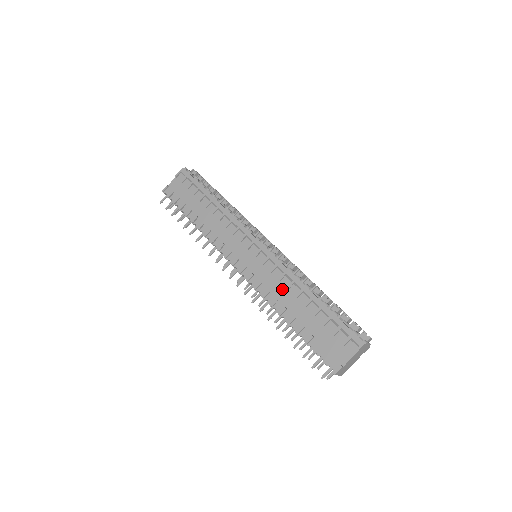
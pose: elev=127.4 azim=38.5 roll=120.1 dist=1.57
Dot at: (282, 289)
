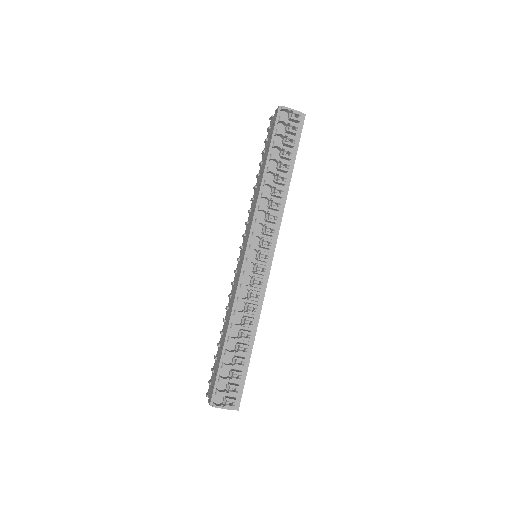
Dot at: (231, 306)
